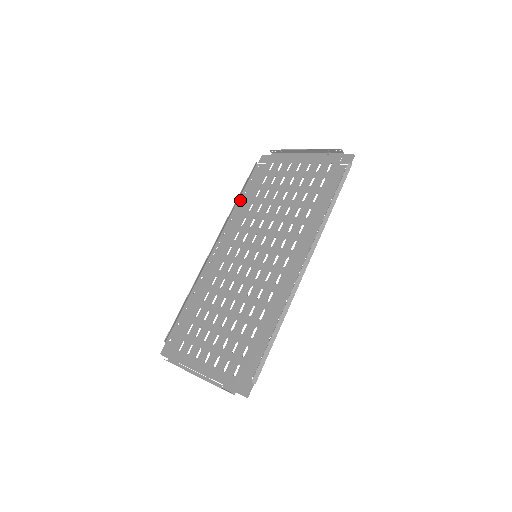
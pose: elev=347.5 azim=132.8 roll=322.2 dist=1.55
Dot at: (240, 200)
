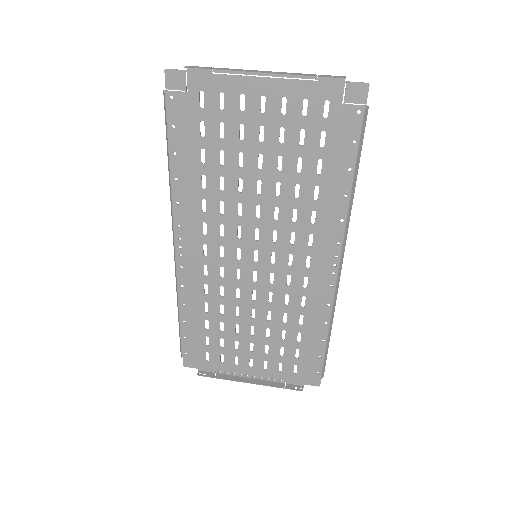
Dot at: (174, 169)
